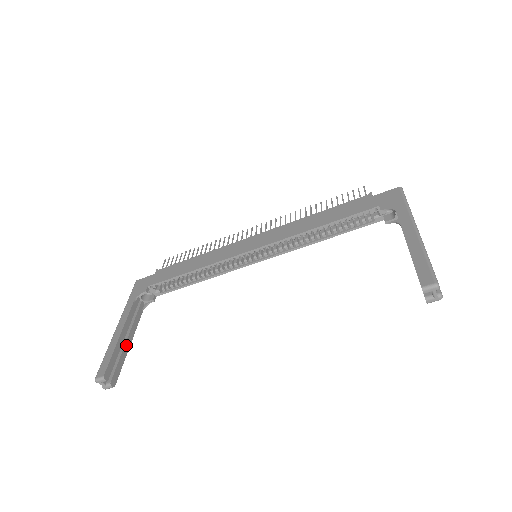
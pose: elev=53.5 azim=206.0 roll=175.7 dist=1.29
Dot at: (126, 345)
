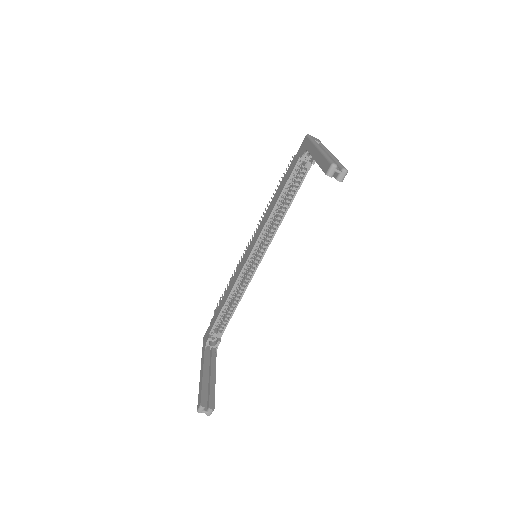
Dot at: (212, 380)
